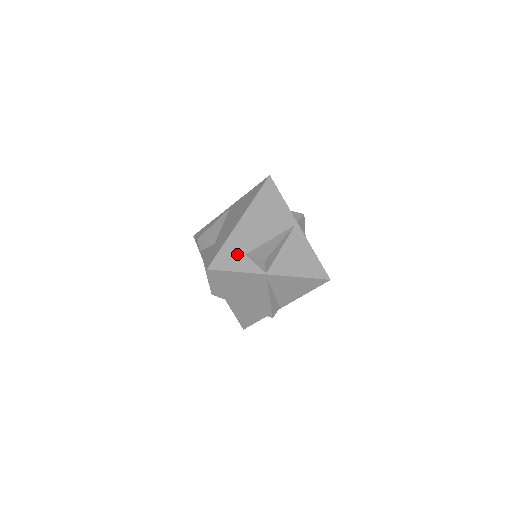
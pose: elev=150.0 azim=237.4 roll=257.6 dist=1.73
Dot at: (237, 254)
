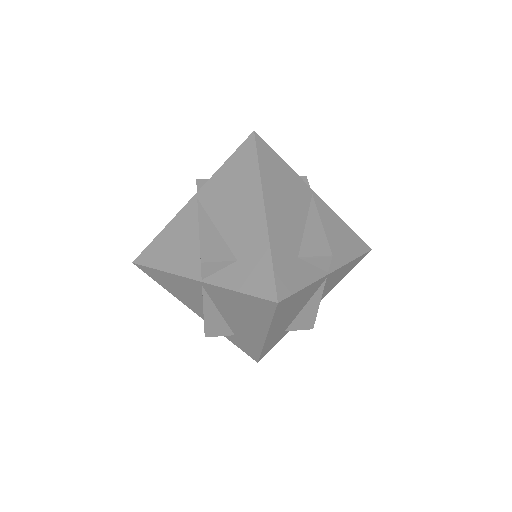
Dot at: (291, 261)
